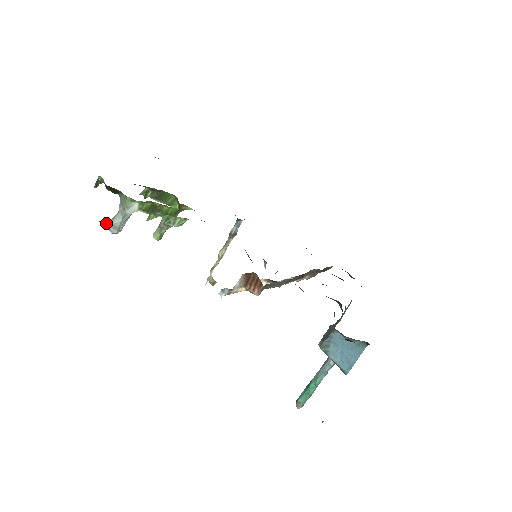
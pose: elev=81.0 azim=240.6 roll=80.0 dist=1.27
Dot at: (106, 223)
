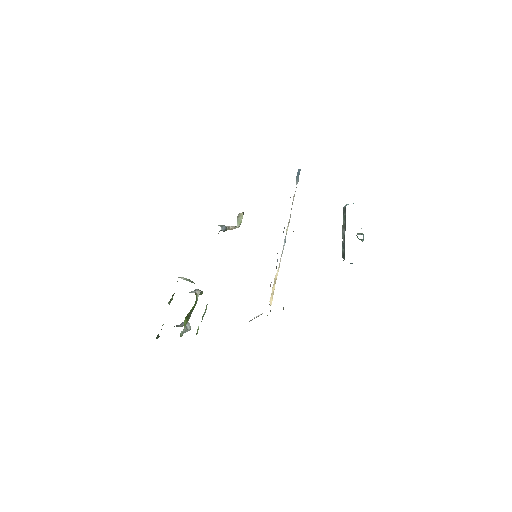
Dot at: occluded
